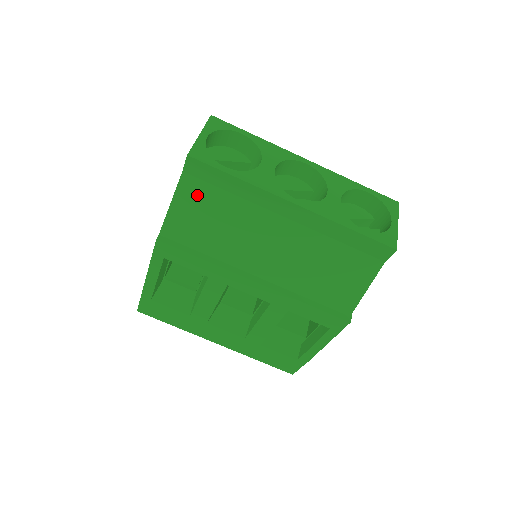
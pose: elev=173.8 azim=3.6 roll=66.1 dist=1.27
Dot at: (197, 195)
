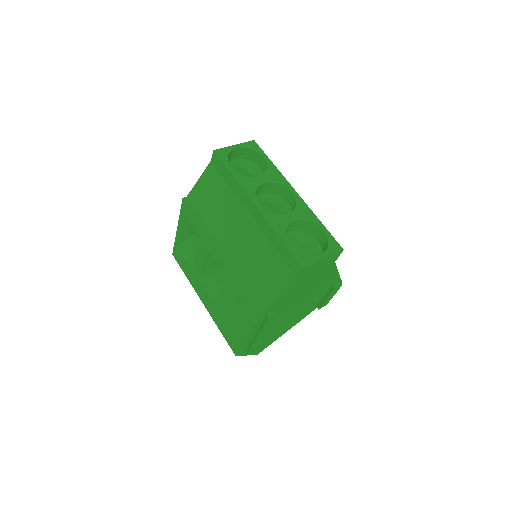
Dot at: (213, 179)
